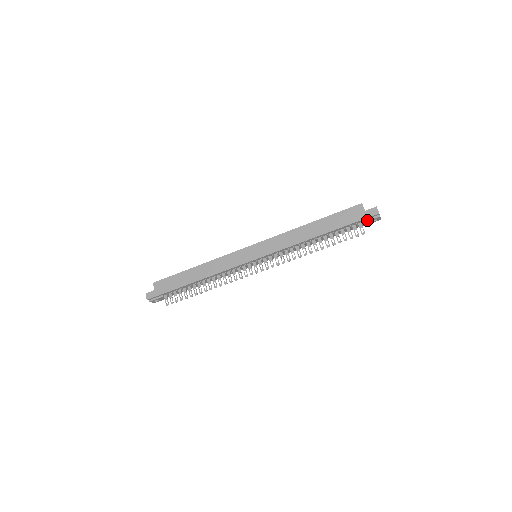
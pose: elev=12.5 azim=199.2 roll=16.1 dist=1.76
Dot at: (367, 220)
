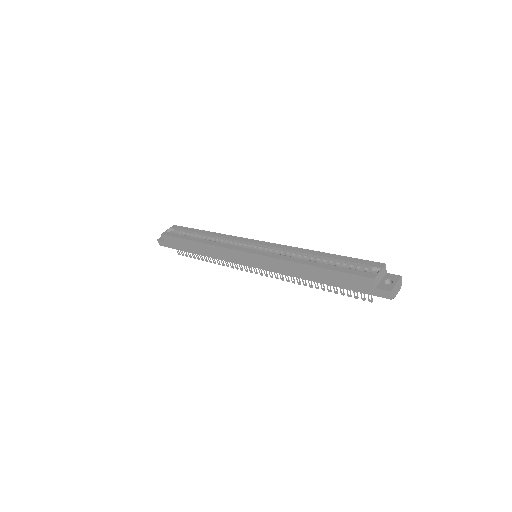
Dot at: (377, 294)
